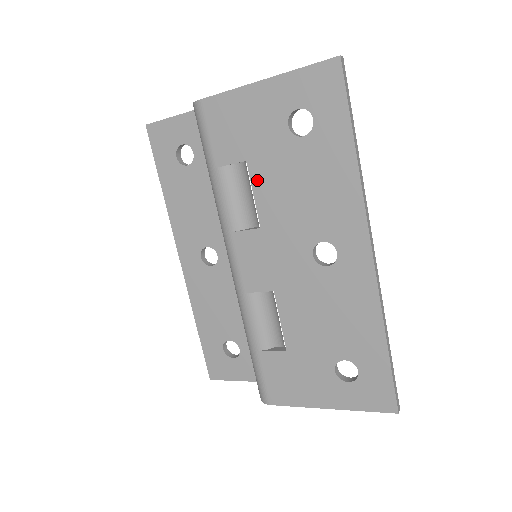
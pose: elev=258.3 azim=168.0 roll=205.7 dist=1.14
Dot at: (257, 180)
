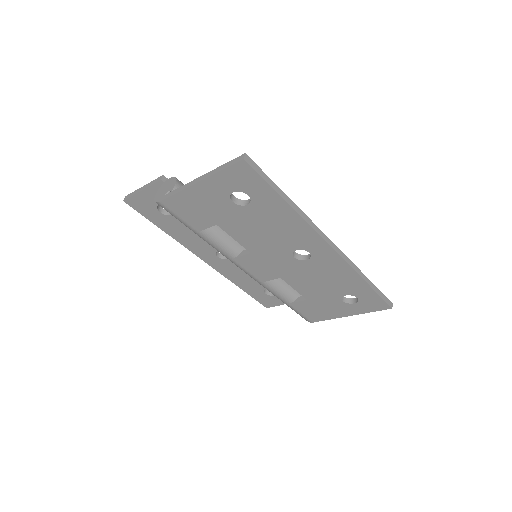
Dot at: (231, 232)
